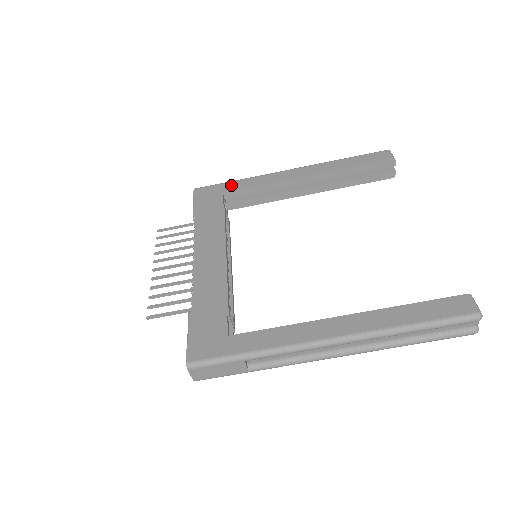
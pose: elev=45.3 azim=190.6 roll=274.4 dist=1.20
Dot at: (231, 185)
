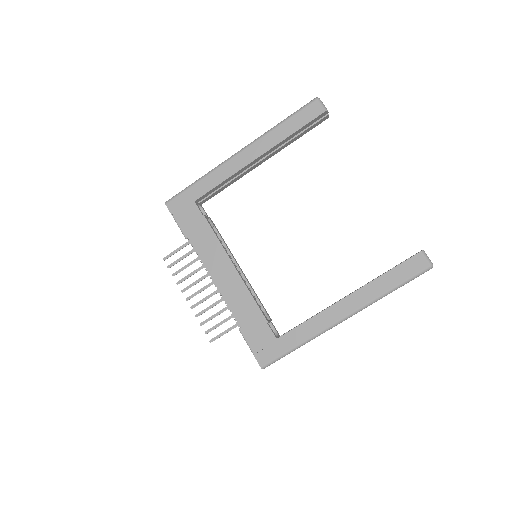
Dot at: (196, 189)
